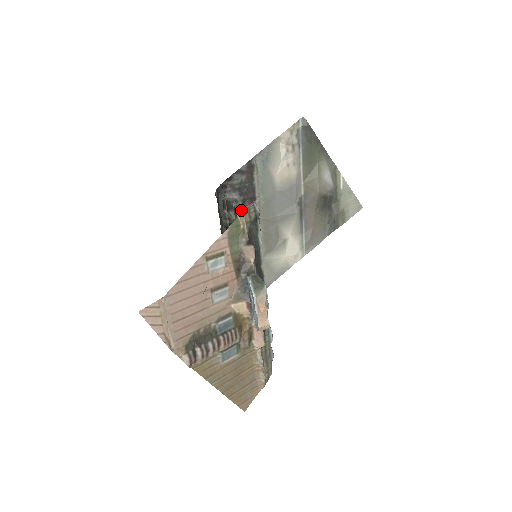
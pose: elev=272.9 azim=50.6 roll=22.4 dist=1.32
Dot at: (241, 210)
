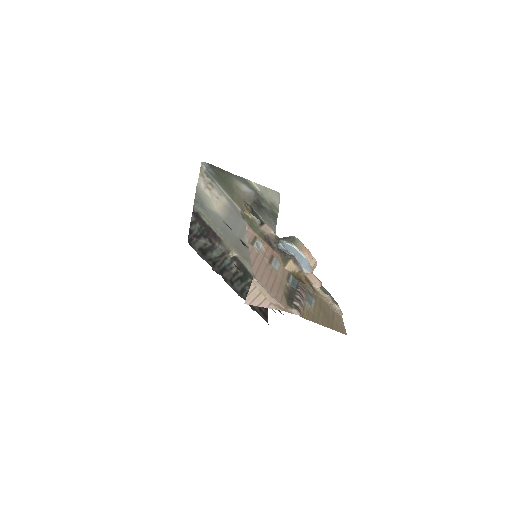
Dot at: (213, 248)
